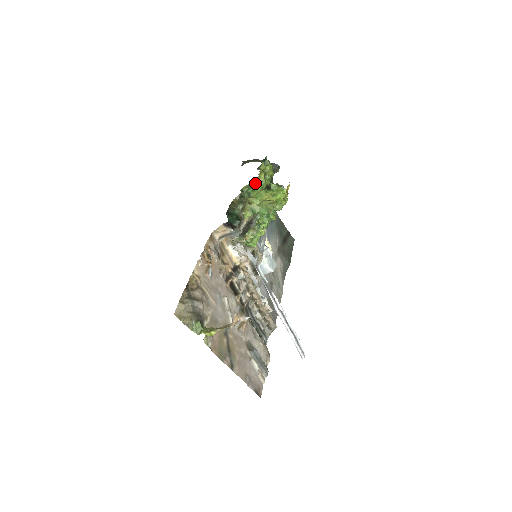
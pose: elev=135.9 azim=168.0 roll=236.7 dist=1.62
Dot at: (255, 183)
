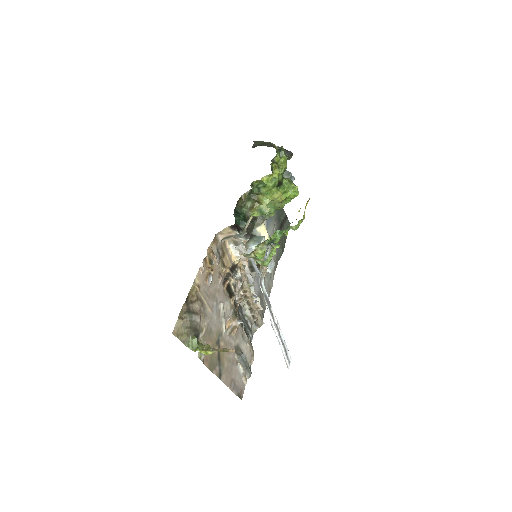
Dot at: (268, 179)
